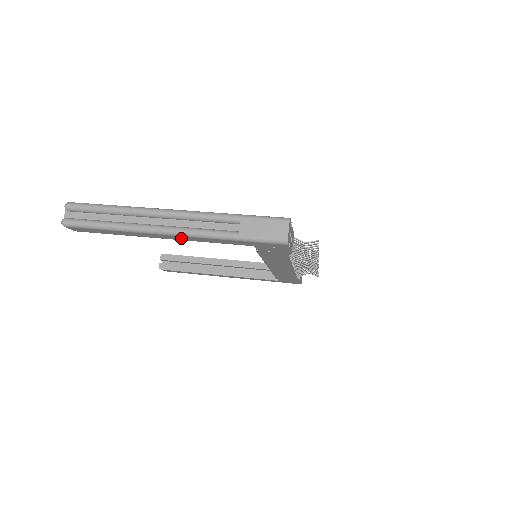
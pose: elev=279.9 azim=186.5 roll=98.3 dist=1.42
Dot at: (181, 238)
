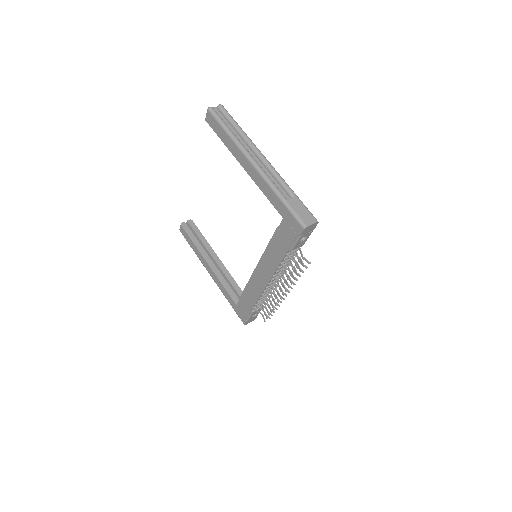
Dot at: (254, 175)
